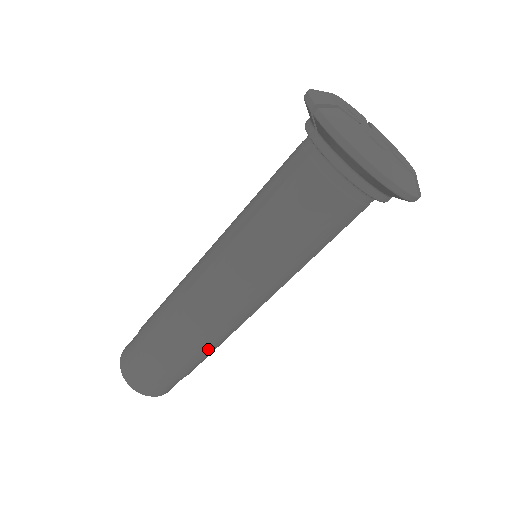
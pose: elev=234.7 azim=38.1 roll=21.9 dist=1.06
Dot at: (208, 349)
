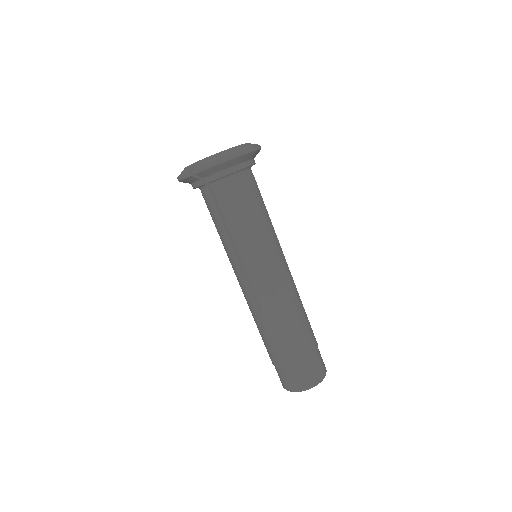
Dot at: (304, 315)
